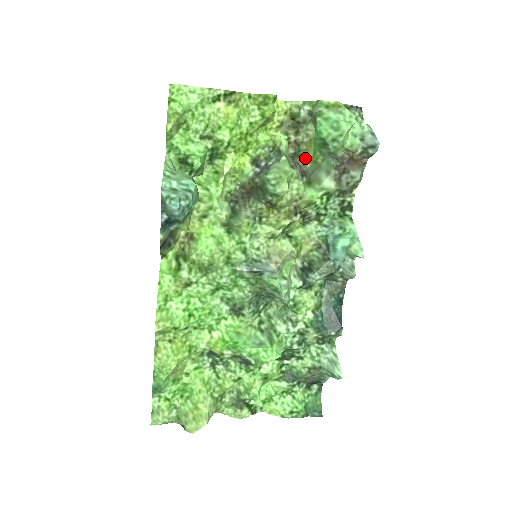
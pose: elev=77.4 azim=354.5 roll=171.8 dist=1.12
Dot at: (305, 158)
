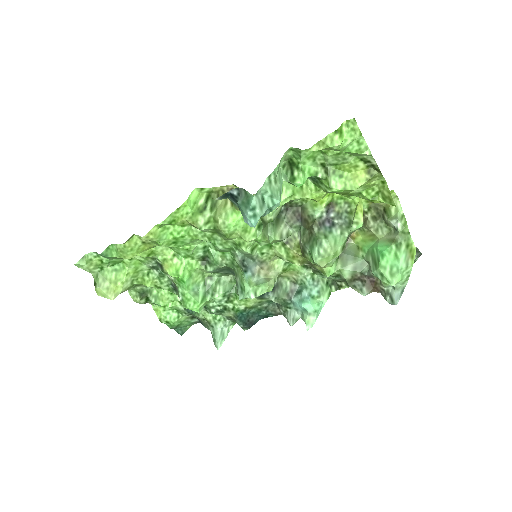
Dot at: (357, 231)
